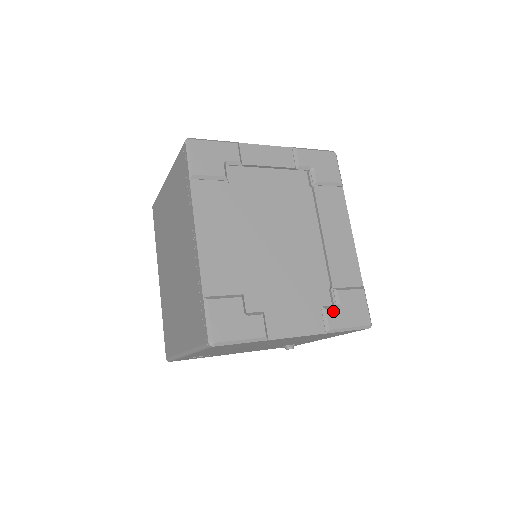
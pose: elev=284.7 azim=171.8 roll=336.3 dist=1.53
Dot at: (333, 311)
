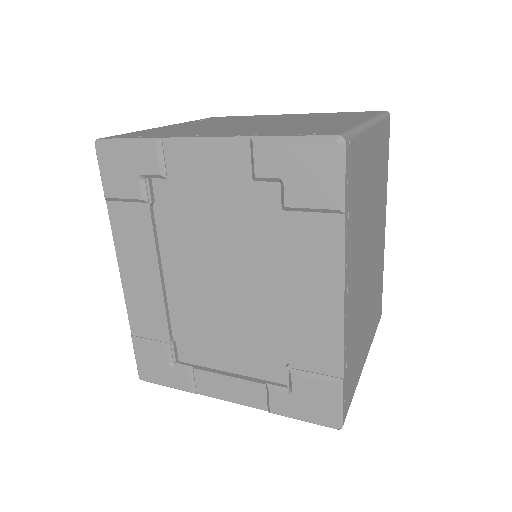
Dot at: (279, 395)
